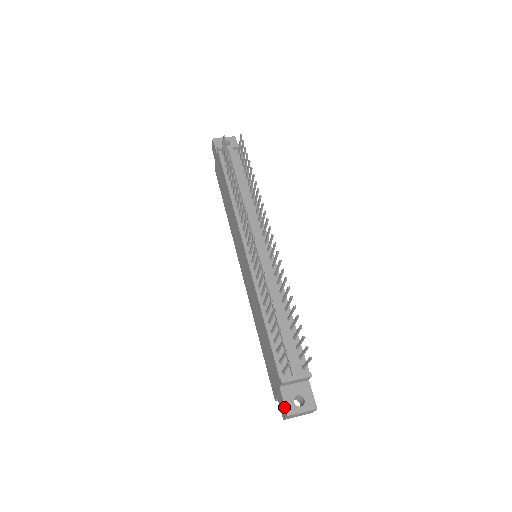
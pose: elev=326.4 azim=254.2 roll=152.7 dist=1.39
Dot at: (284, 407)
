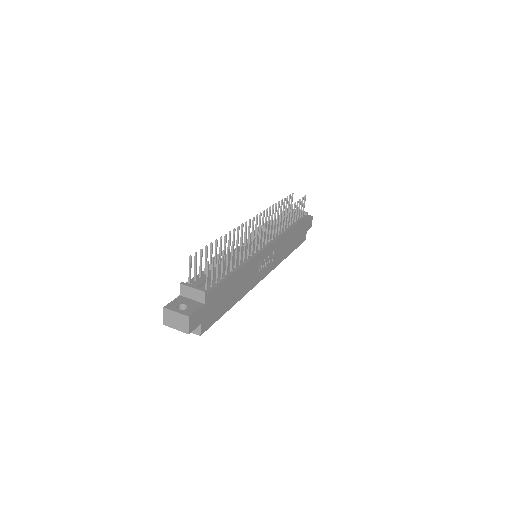
Dot at: (168, 304)
